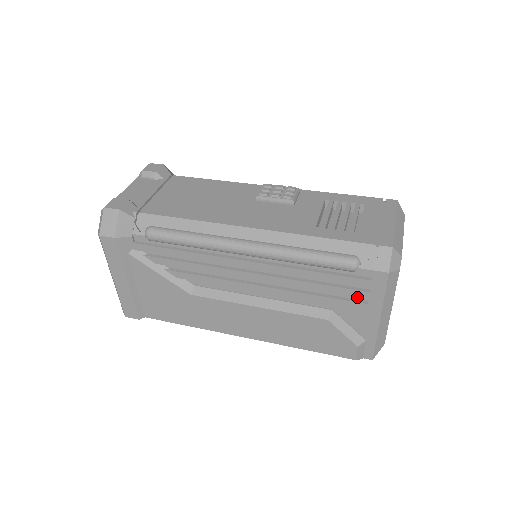
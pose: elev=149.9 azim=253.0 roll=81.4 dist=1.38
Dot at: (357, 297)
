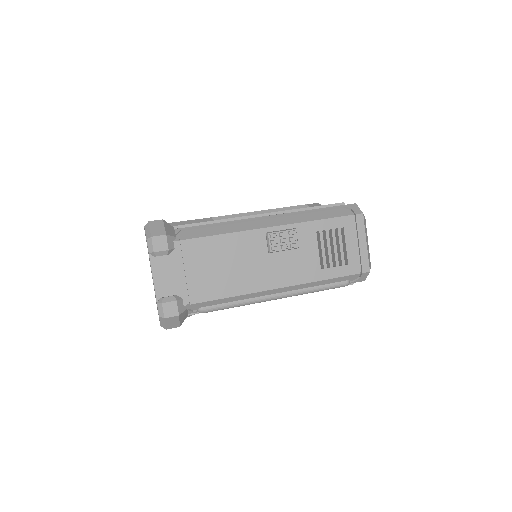
Dot at: occluded
